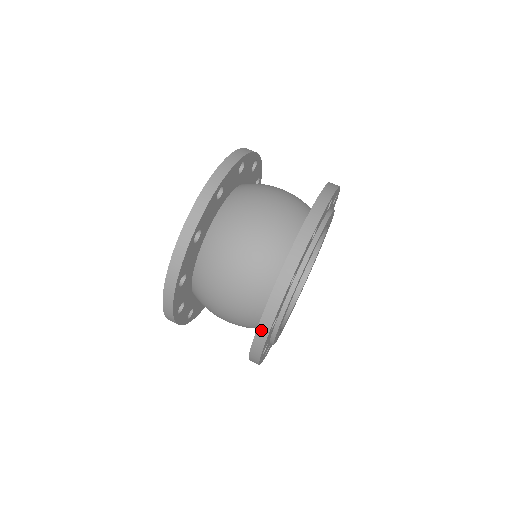
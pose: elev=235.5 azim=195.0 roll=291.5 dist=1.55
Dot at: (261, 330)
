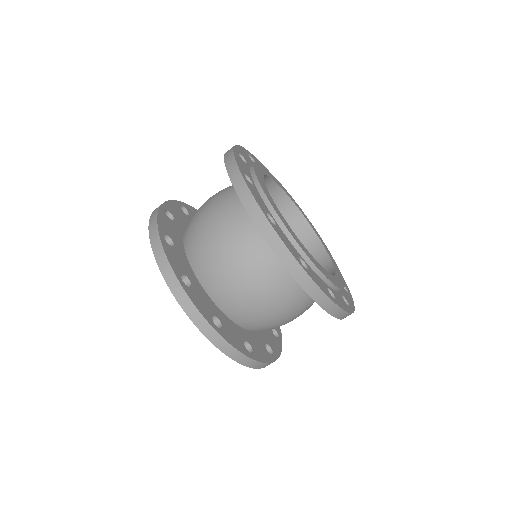
Dot at: (260, 224)
